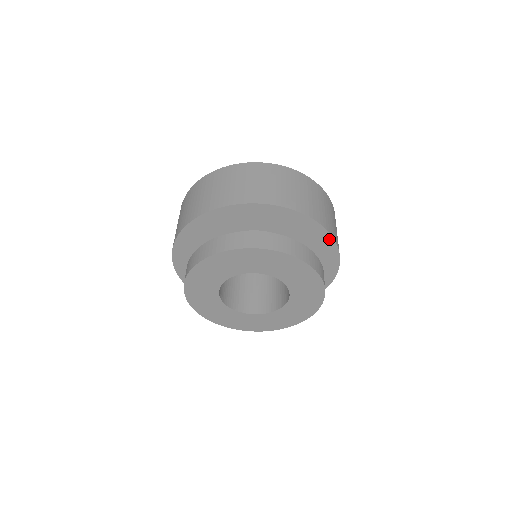
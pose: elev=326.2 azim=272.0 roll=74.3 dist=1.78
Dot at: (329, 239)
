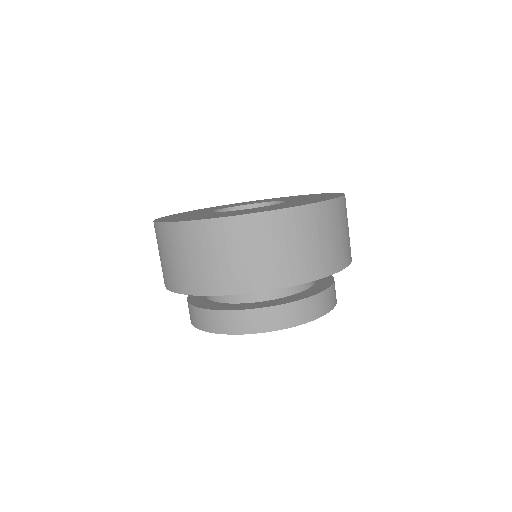
Dot at: occluded
